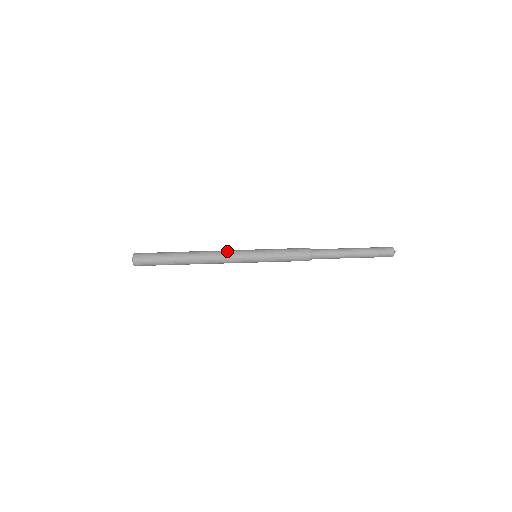
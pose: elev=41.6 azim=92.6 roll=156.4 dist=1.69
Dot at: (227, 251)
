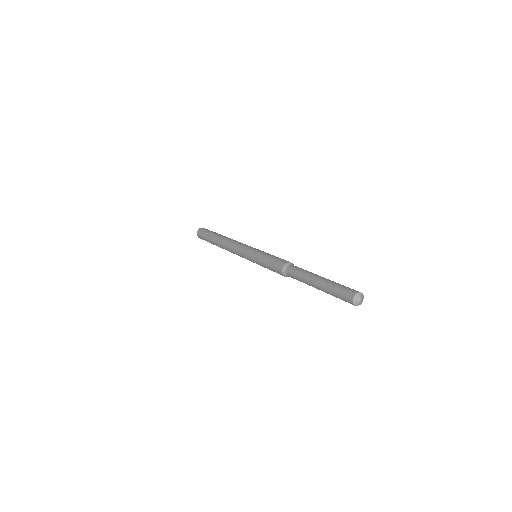
Dot at: (239, 243)
